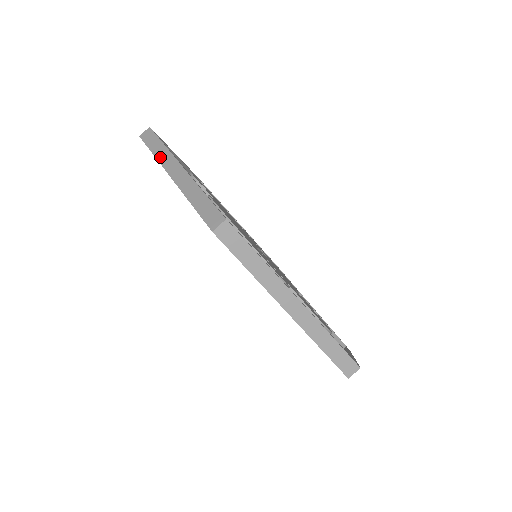
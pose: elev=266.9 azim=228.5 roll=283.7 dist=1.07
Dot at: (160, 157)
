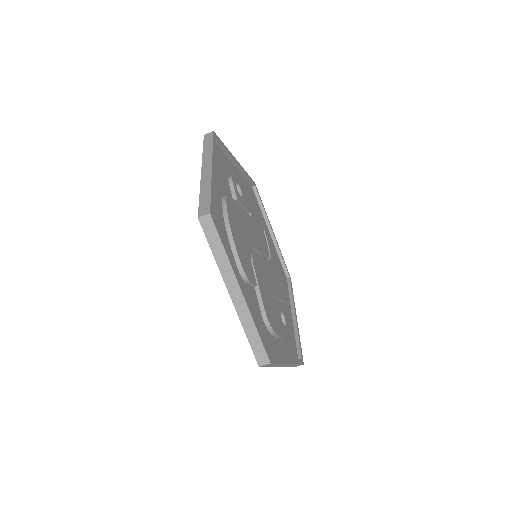
Dot at: (205, 155)
